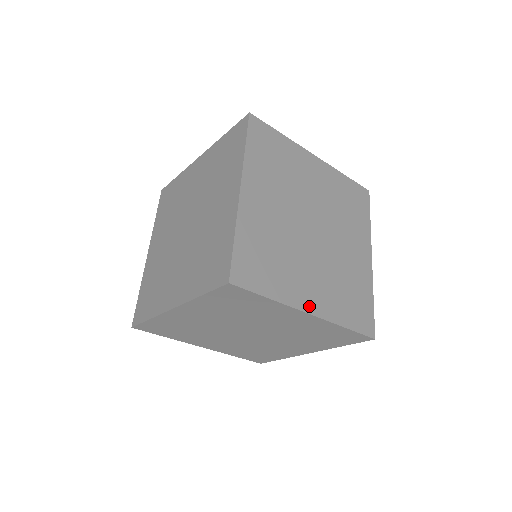
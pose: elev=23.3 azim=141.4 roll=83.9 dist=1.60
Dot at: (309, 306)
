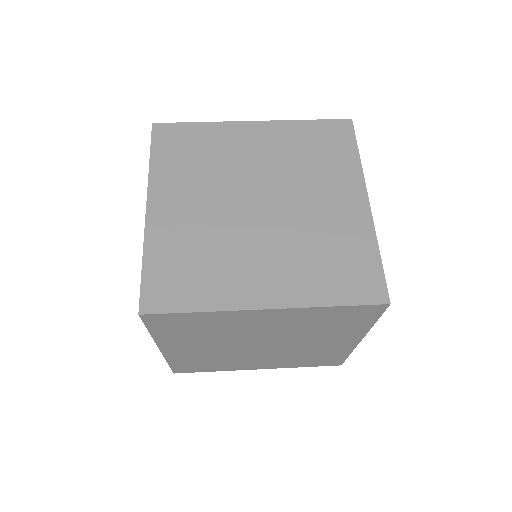
Dot at: occluded
